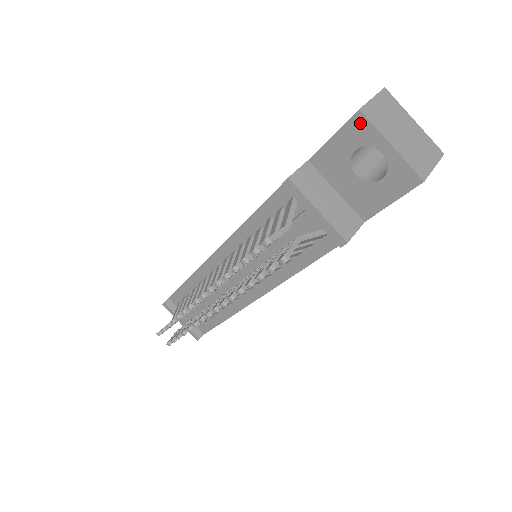
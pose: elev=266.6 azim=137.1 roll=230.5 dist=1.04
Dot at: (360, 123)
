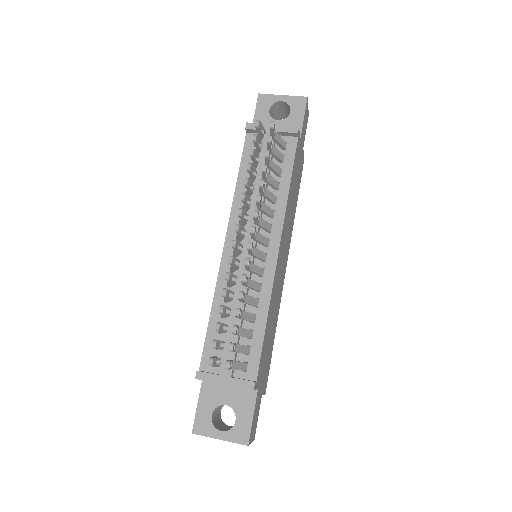
Dot at: (263, 98)
